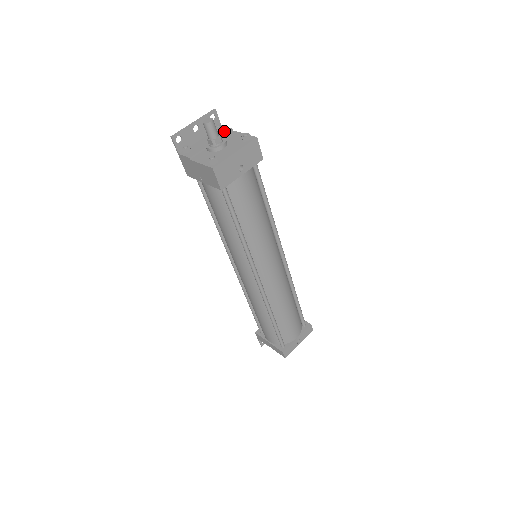
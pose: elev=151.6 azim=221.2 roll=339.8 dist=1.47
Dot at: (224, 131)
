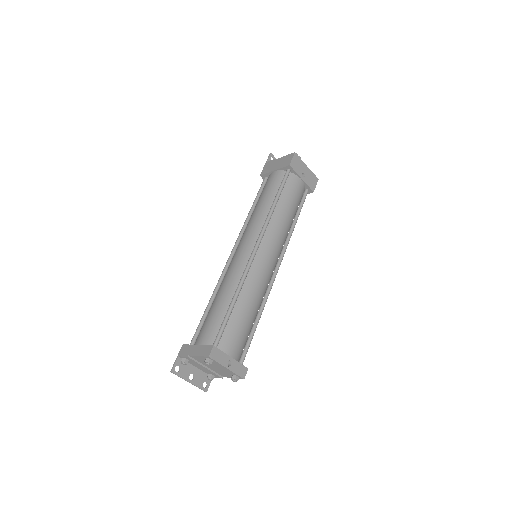
Dot at: occluded
